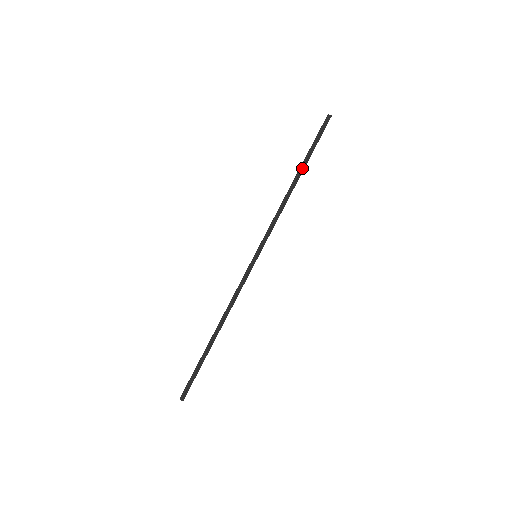
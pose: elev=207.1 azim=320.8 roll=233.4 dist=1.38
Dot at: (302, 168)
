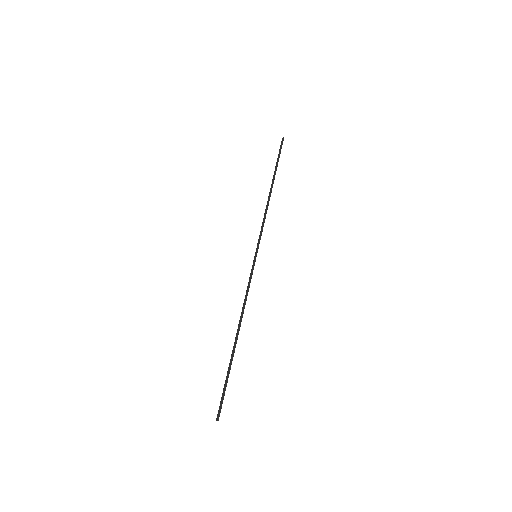
Dot at: (273, 178)
